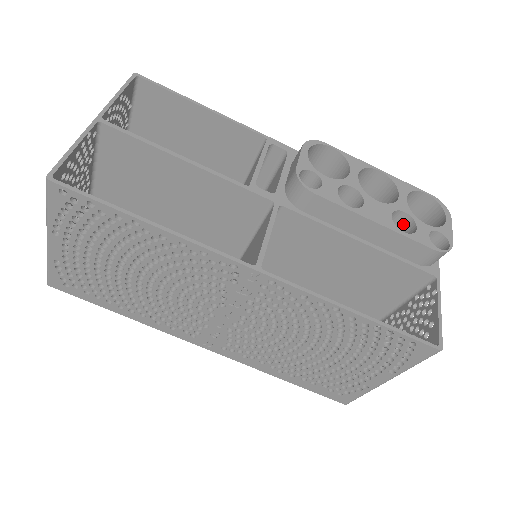
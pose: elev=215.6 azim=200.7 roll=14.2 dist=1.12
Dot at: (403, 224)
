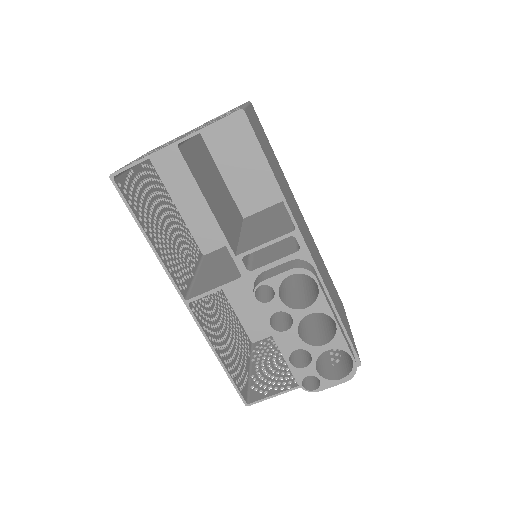
Dot at: occluded
